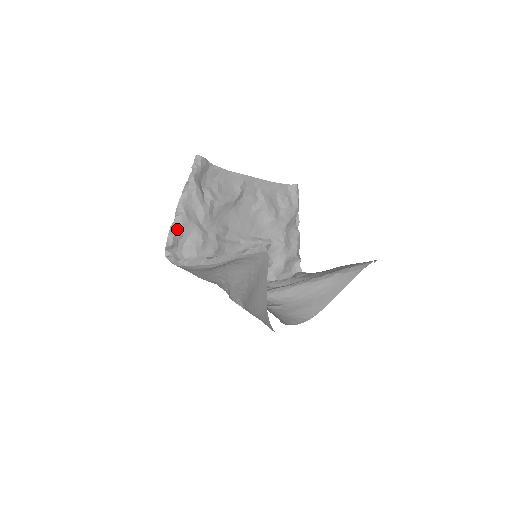
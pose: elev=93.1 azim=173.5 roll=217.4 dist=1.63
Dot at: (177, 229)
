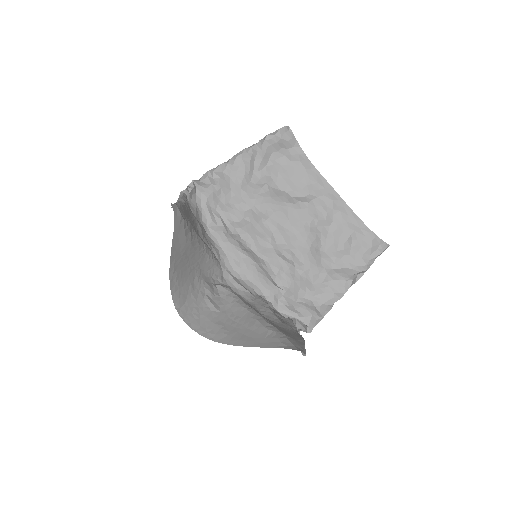
Dot at: (216, 173)
